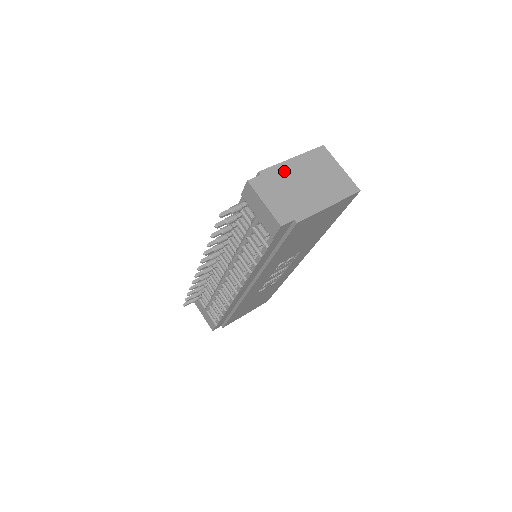
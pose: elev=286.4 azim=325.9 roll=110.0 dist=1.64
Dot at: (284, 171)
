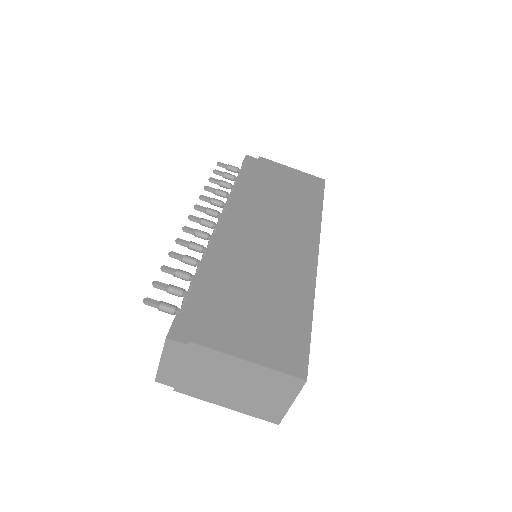
Dot at: (220, 361)
